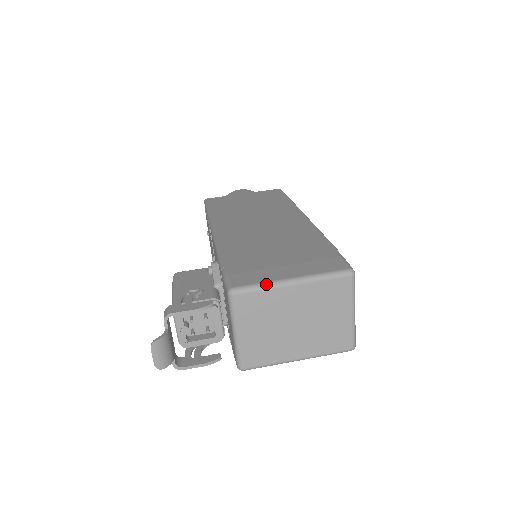
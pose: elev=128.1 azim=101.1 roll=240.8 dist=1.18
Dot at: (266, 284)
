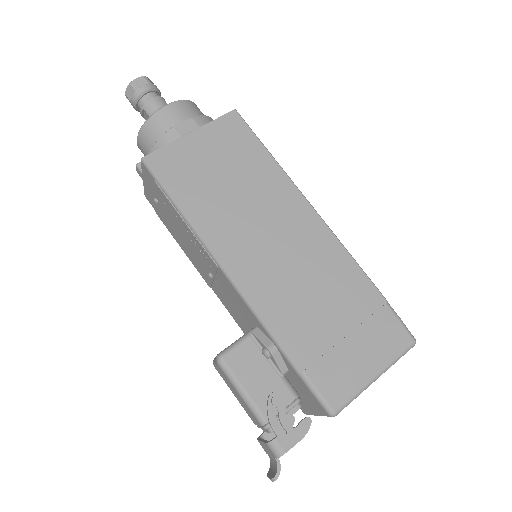
Dot at: (359, 393)
